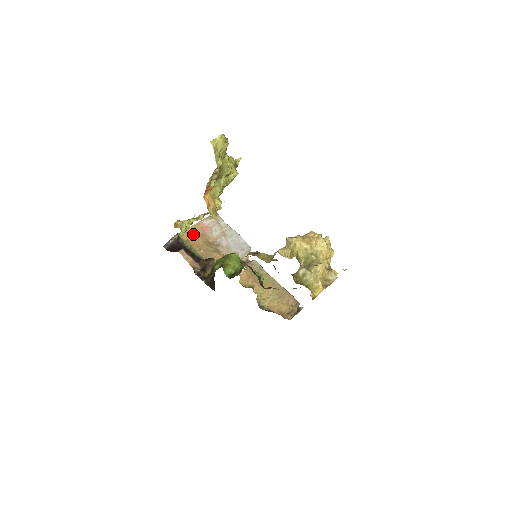
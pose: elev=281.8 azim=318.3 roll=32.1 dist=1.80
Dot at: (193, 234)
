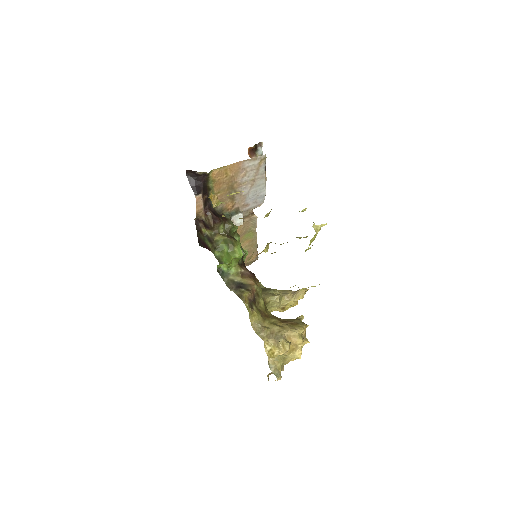
Dot at: (225, 174)
